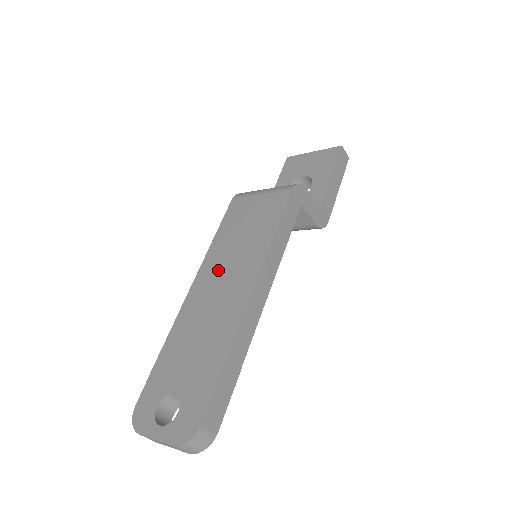
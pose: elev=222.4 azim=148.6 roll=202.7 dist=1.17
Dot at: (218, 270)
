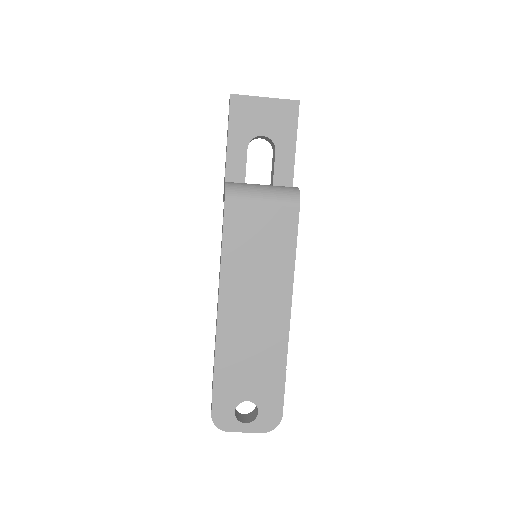
Dot at: (244, 292)
